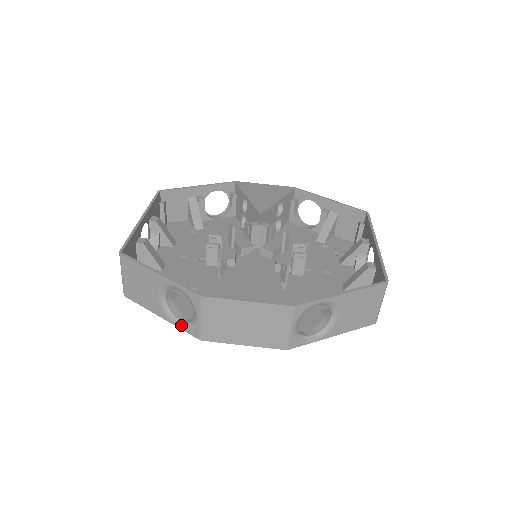
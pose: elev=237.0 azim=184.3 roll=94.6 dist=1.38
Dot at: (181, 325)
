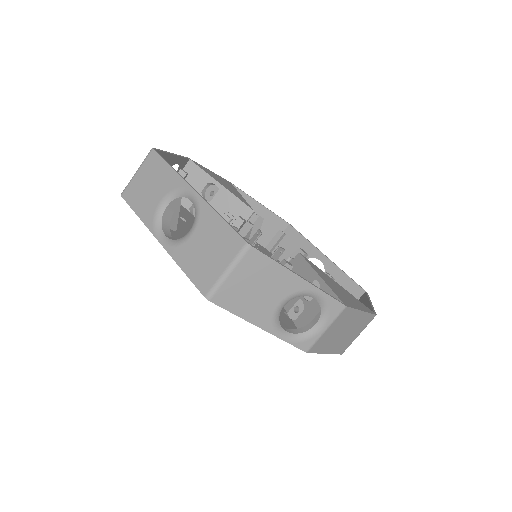
Dot at: (288, 337)
